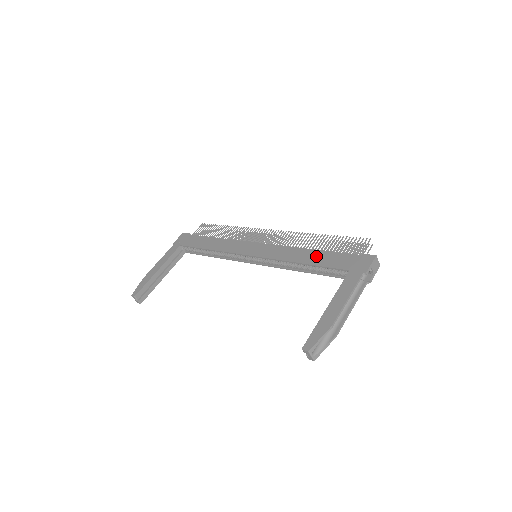
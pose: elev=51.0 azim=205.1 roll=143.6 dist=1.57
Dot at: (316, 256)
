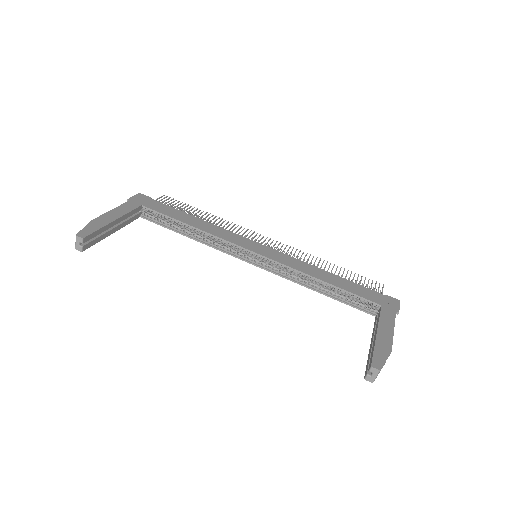
Dot at: (339, 280)
